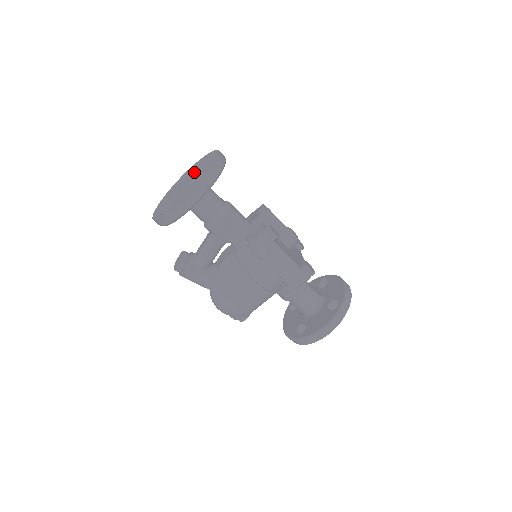
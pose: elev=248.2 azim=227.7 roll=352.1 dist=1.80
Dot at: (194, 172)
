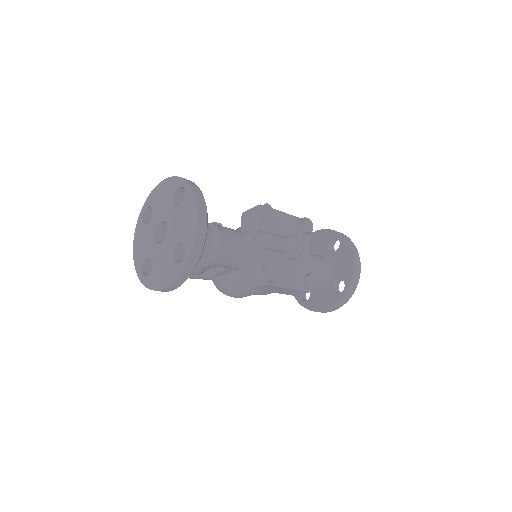
Dot at: (170, 222)
